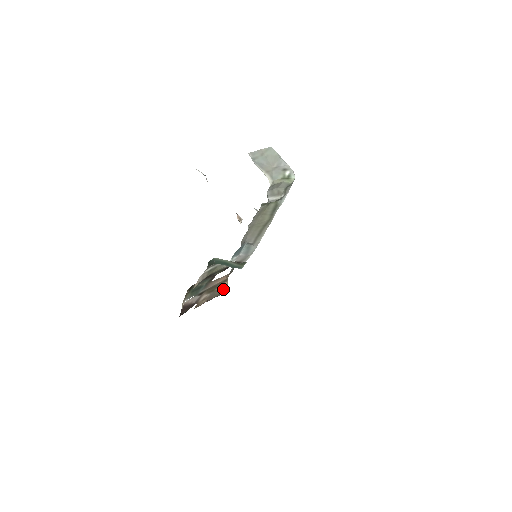
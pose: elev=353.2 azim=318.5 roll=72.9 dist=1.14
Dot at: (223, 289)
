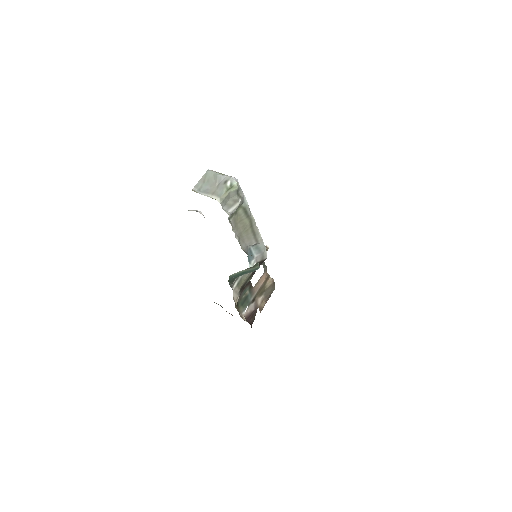
Dot at: (271, 285)
